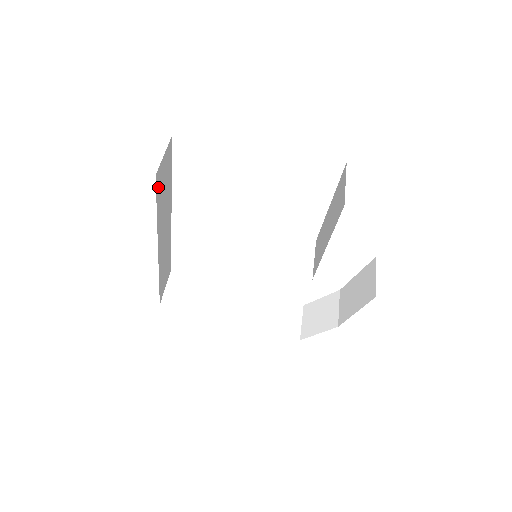
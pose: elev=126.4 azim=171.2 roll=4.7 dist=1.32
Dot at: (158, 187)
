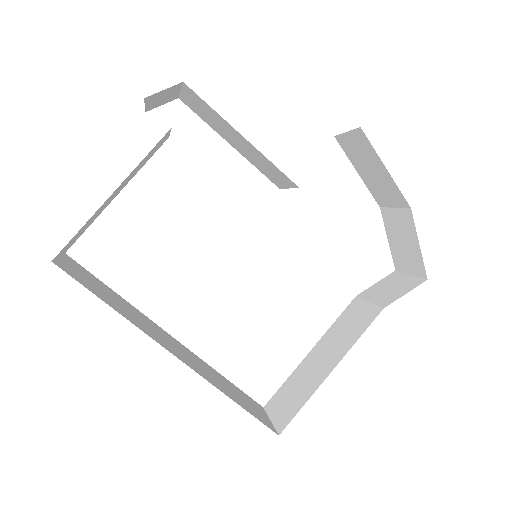
Dot at: (78, 280)
